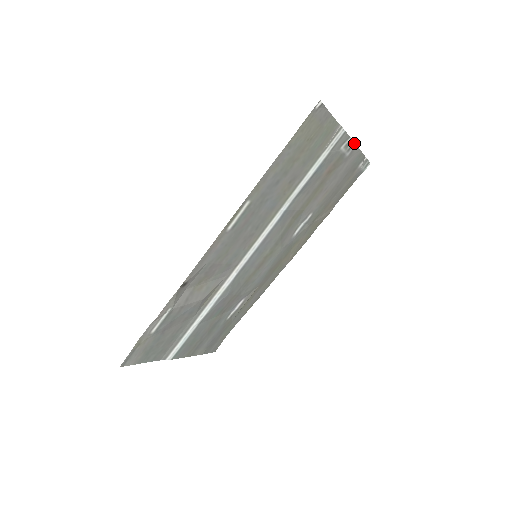
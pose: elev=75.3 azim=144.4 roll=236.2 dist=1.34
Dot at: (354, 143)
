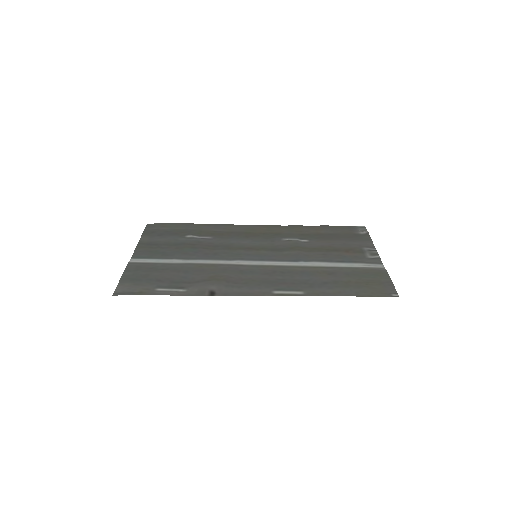
Dot at: occluded
